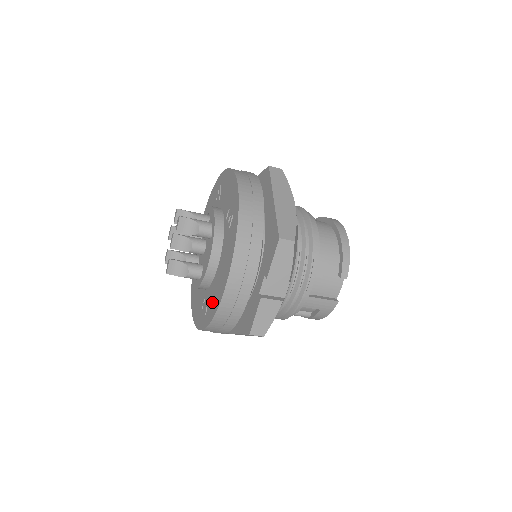
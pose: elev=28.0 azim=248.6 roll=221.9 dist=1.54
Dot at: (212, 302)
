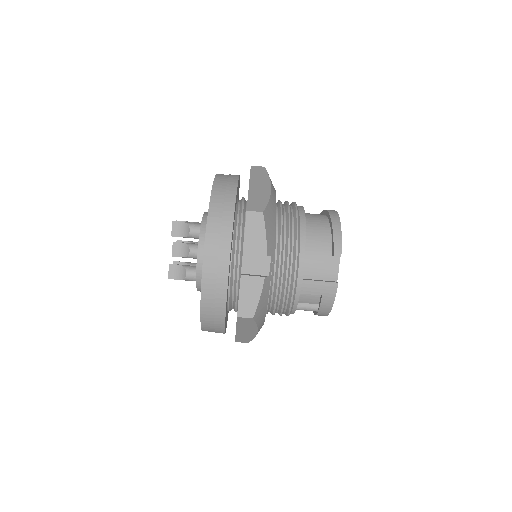
Dot at: occluded
